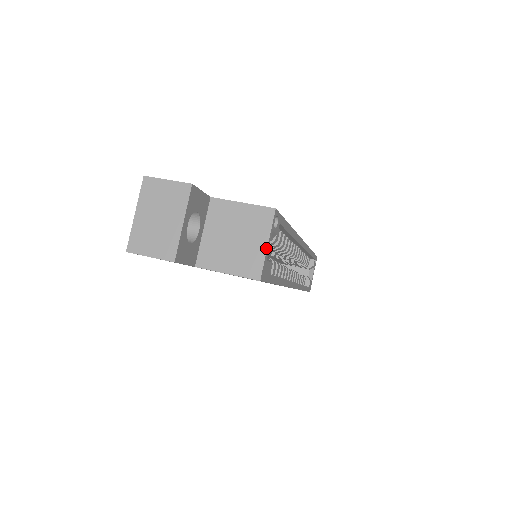
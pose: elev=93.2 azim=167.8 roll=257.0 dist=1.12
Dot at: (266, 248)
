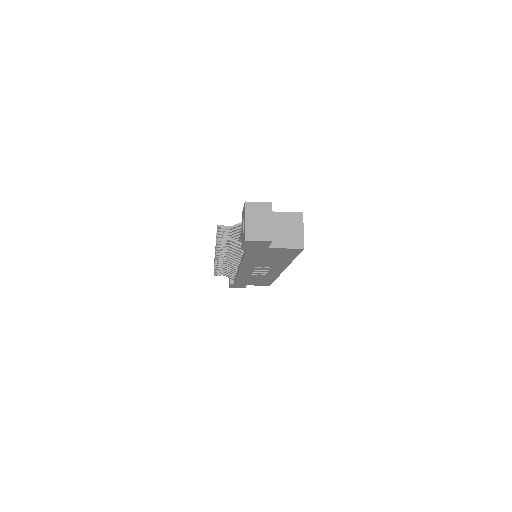
Dot at: (303, 232)
